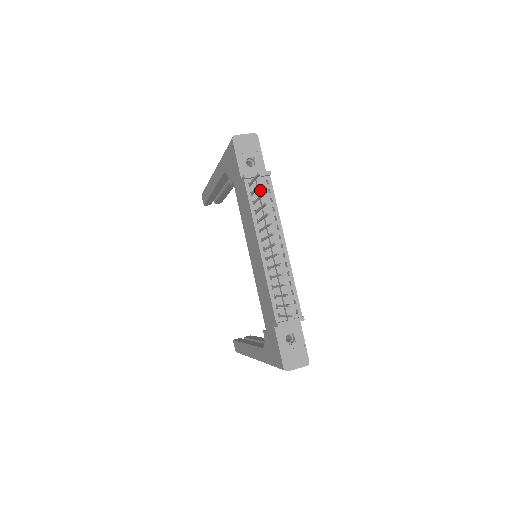
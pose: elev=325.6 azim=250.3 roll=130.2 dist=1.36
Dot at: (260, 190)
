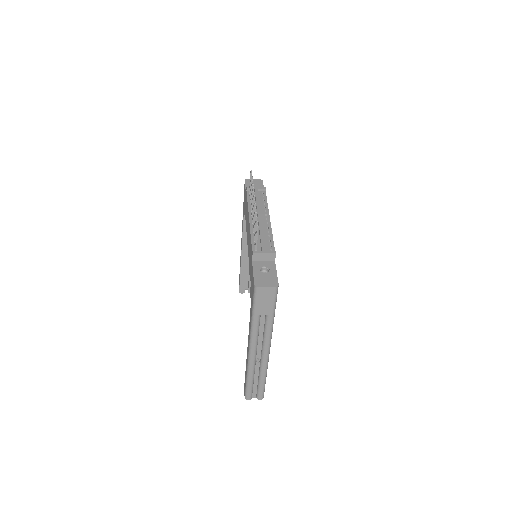
Dot at: (256, 193)
